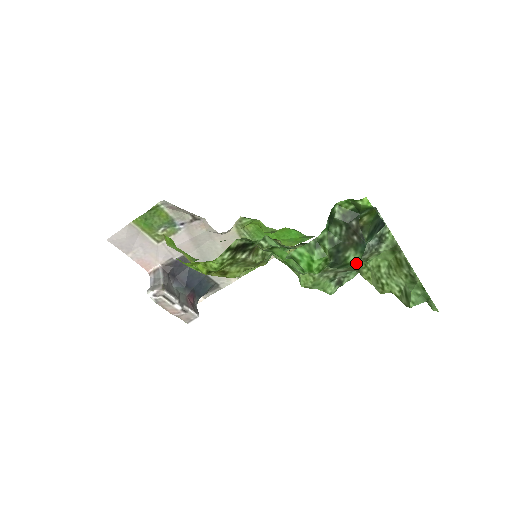
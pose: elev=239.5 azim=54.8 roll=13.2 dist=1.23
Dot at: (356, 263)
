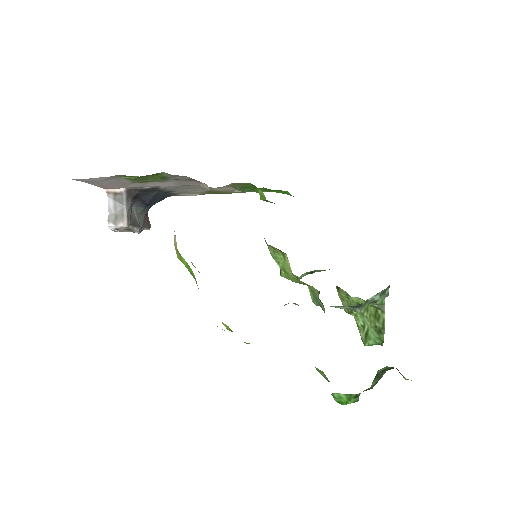
Dot at: occluded
